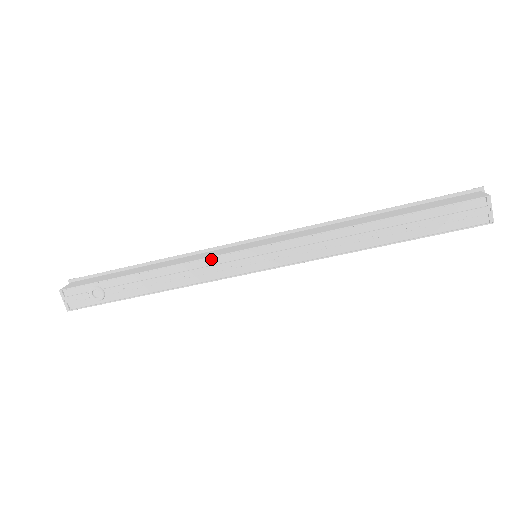
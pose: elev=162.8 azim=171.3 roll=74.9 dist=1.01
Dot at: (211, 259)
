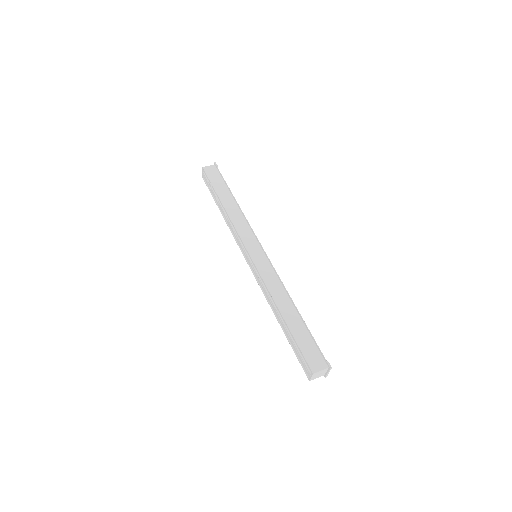
Dot at: (239, 235)
